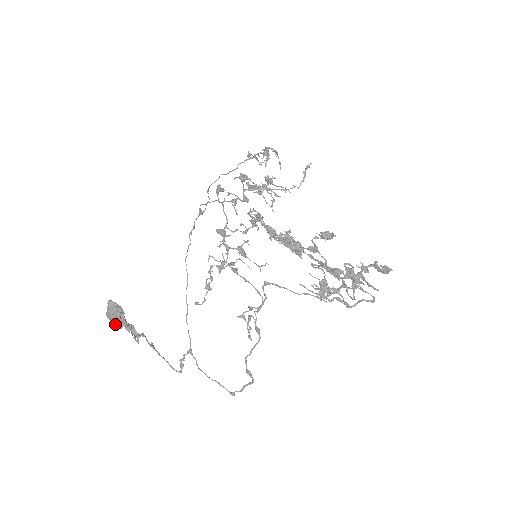
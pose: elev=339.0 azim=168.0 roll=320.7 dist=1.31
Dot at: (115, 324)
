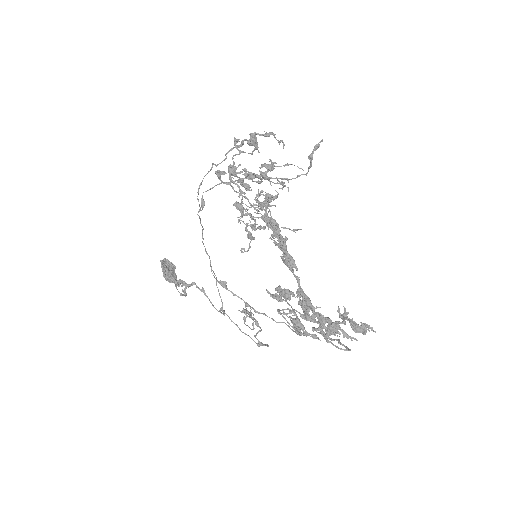
Dot at: occluded
